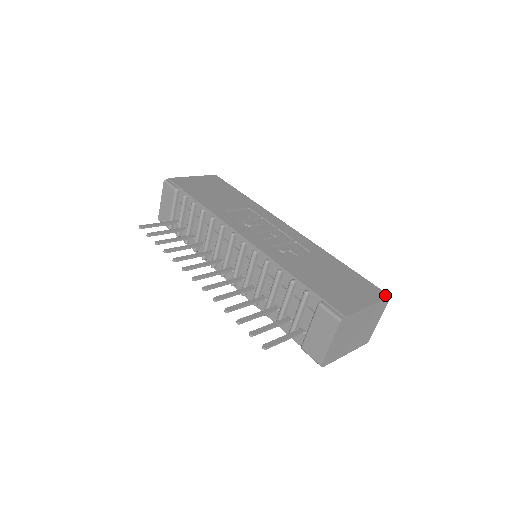
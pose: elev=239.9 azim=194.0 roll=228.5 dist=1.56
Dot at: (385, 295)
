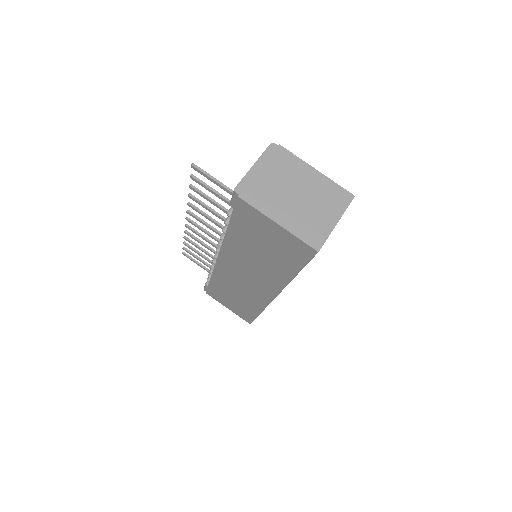
Dot at: (348, 194)
